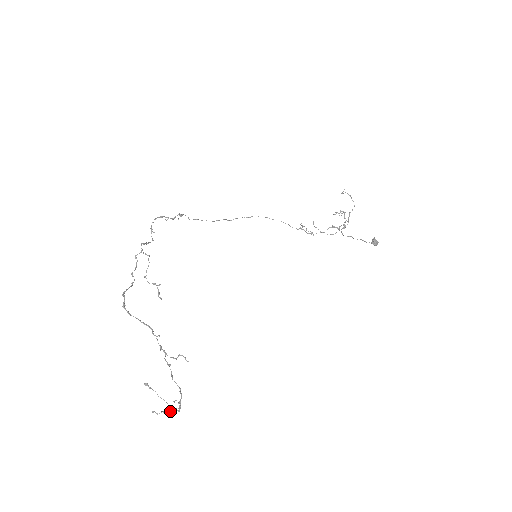
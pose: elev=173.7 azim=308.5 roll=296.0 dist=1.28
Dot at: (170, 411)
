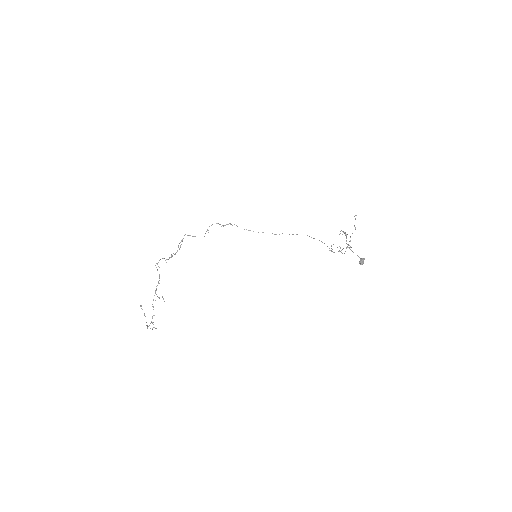
Dot at: occluded
